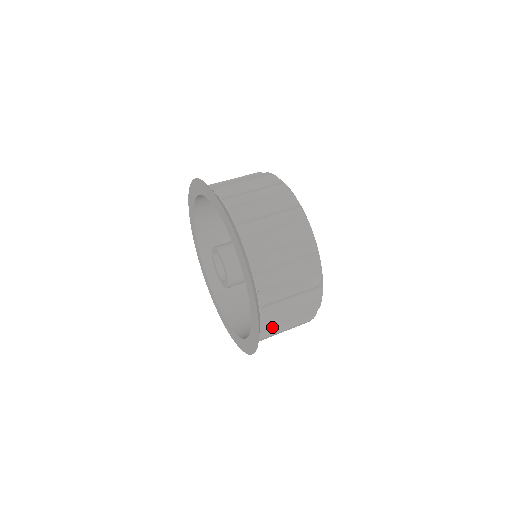
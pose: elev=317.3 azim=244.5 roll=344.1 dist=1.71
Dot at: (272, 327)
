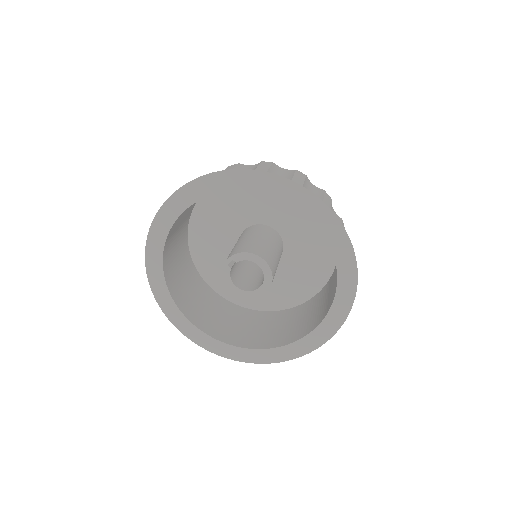
Dot at: occluded
